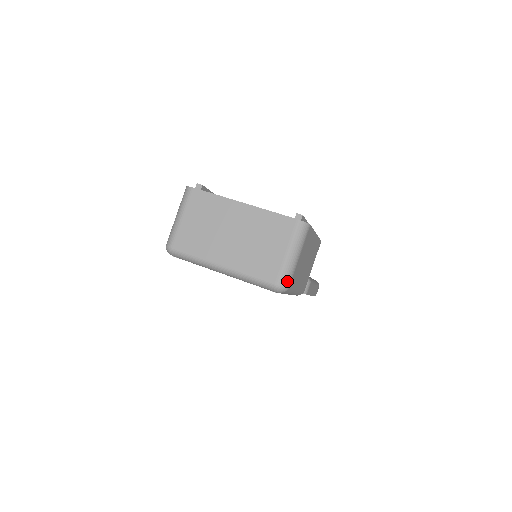
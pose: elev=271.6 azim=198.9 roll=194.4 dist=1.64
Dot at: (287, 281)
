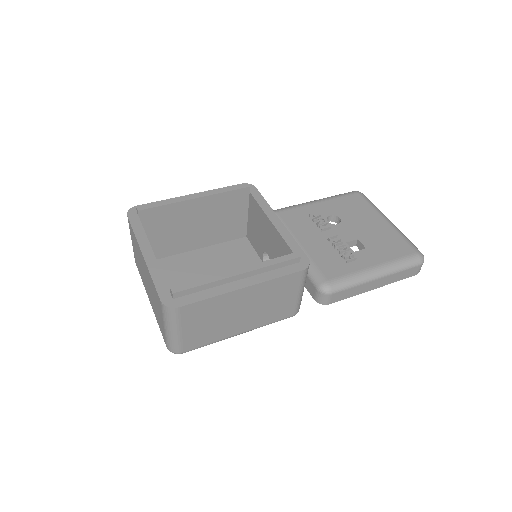
Dot at: (174, 349)
